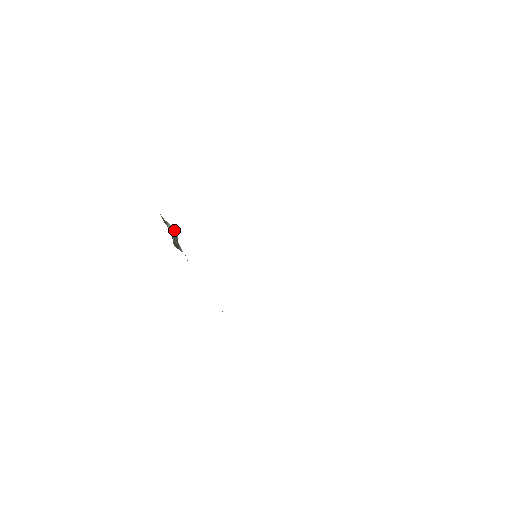
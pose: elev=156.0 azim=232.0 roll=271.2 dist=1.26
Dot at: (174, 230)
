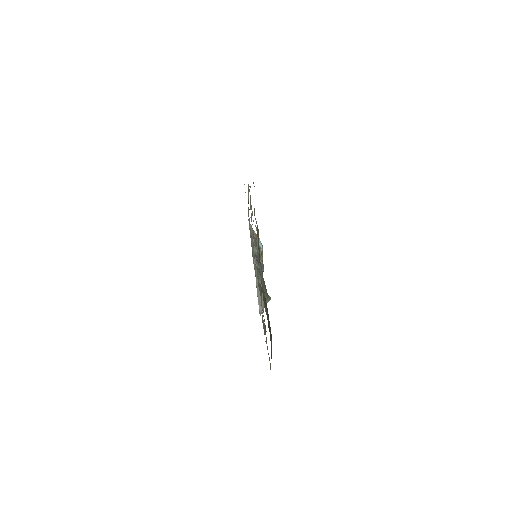
Dot at: (262, 245)
